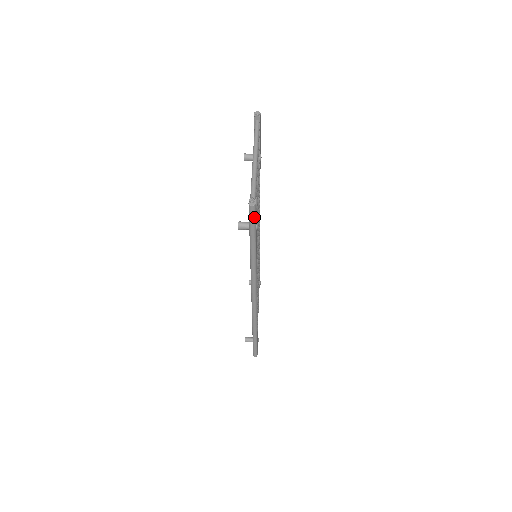
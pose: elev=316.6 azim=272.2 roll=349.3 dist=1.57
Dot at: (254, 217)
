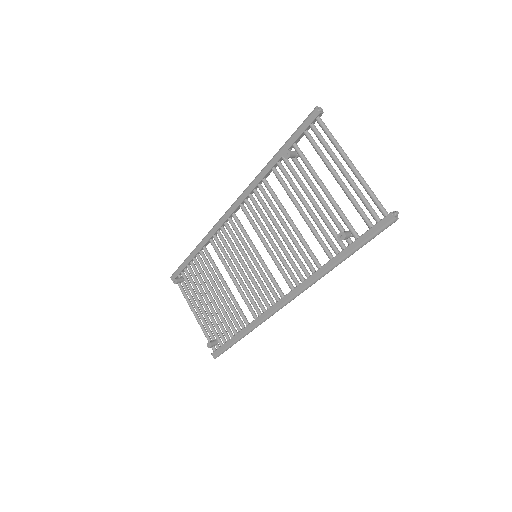
Dot at: occluded
